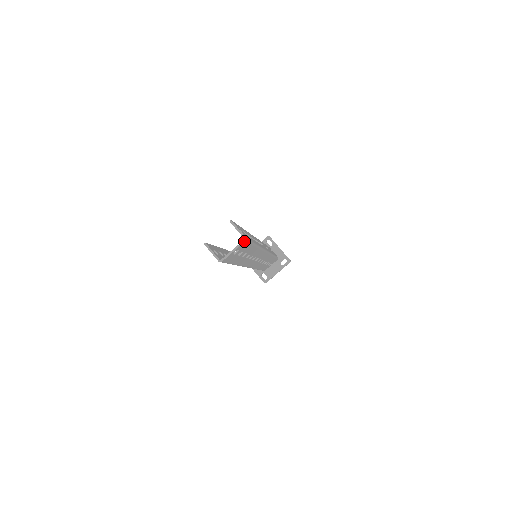
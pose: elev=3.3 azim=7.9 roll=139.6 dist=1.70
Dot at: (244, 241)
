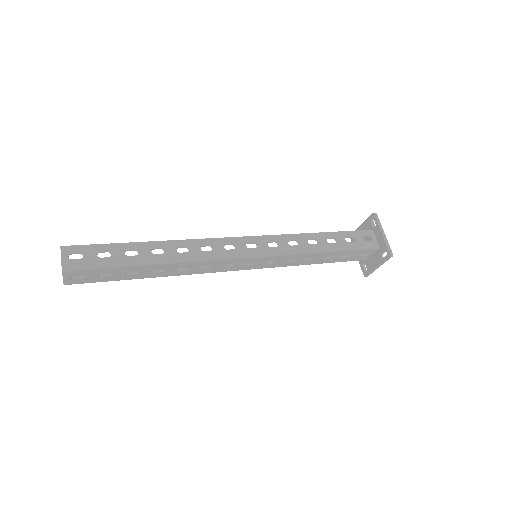
Dot at: (62, 271)
